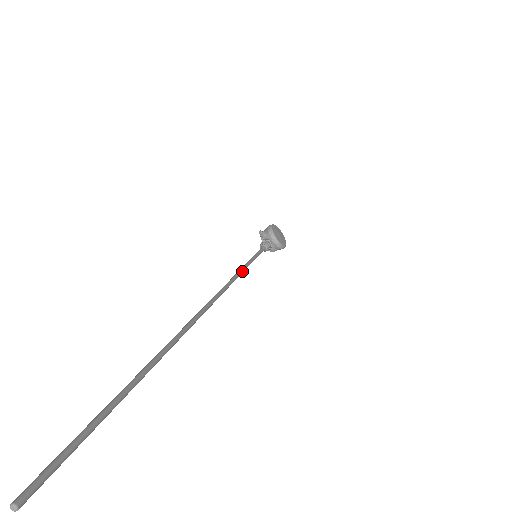
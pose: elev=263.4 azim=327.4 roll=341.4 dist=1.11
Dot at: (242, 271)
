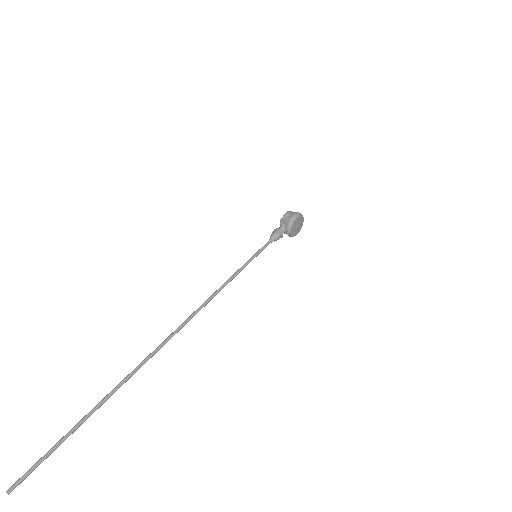
Dot at: occluded
